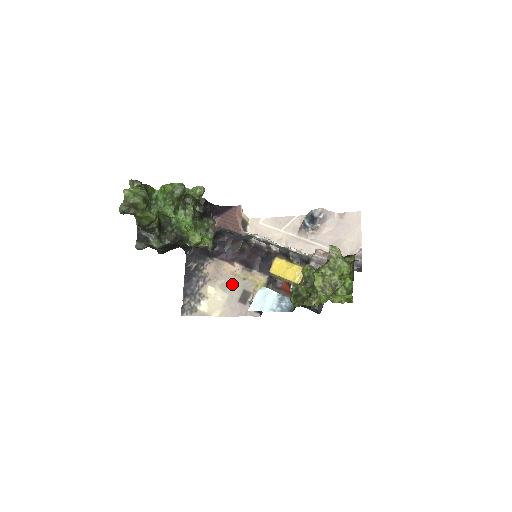
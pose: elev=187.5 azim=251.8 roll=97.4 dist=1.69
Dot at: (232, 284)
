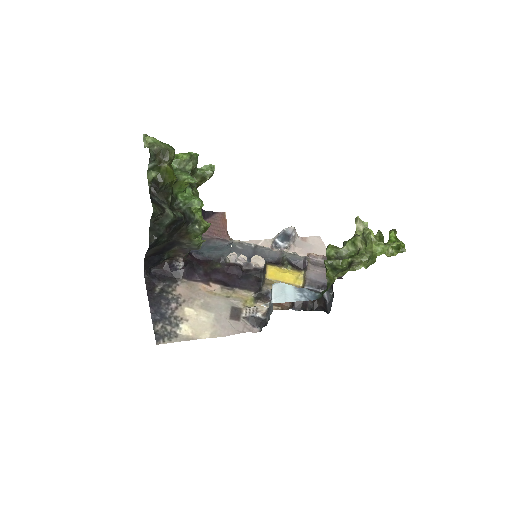
Dot at: (215, 303)
